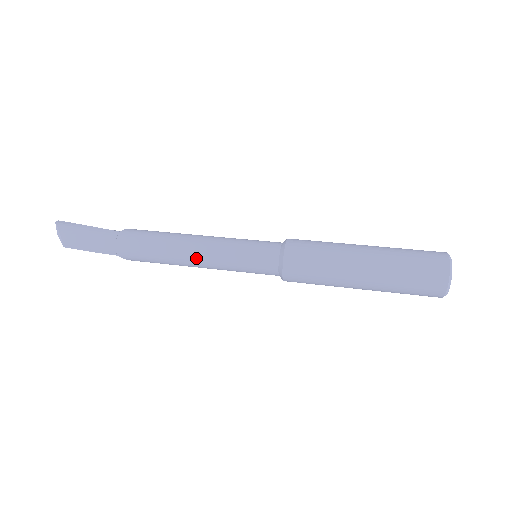
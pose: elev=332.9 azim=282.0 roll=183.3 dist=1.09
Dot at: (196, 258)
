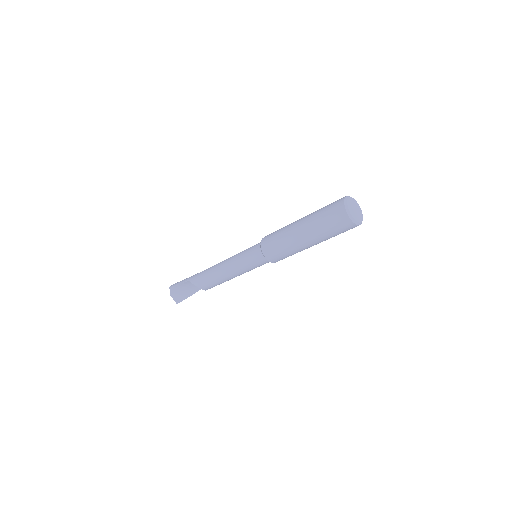
Dot at: (224, 261)
